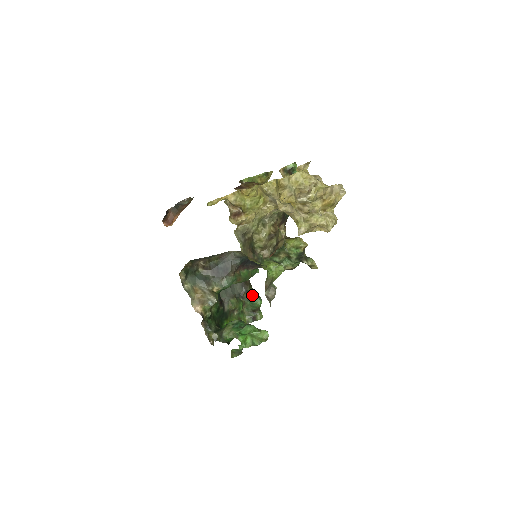
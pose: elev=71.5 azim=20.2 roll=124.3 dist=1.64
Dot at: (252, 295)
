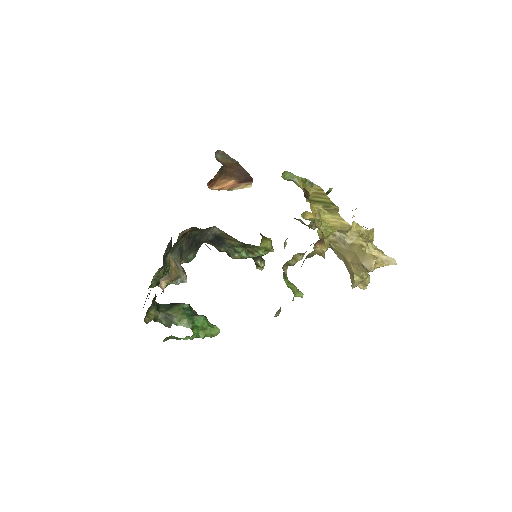
Dot at: occluded
